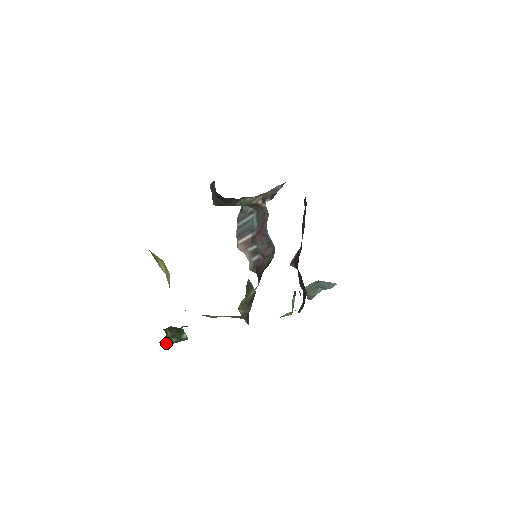
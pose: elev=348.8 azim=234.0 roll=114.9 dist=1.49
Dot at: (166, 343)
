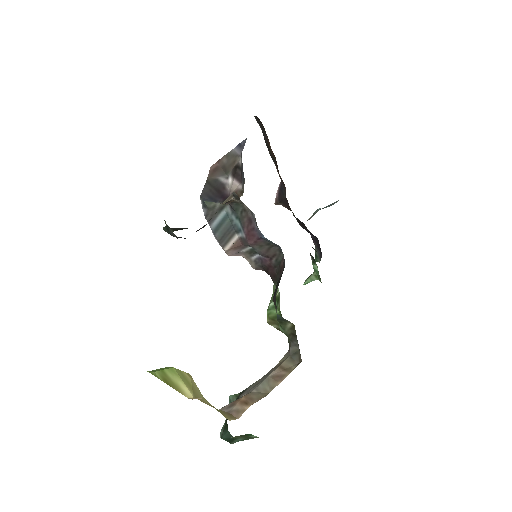
Dot at: (232, 442)
